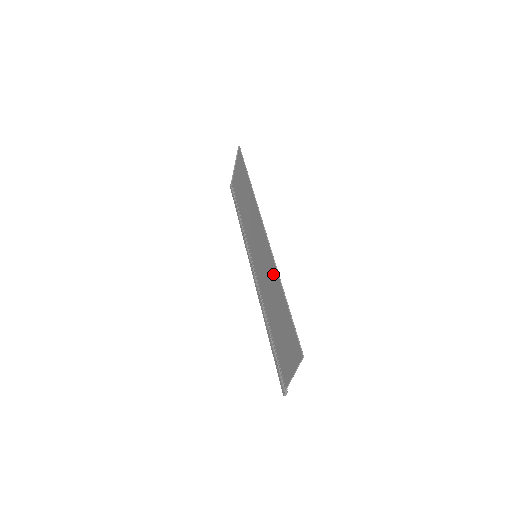
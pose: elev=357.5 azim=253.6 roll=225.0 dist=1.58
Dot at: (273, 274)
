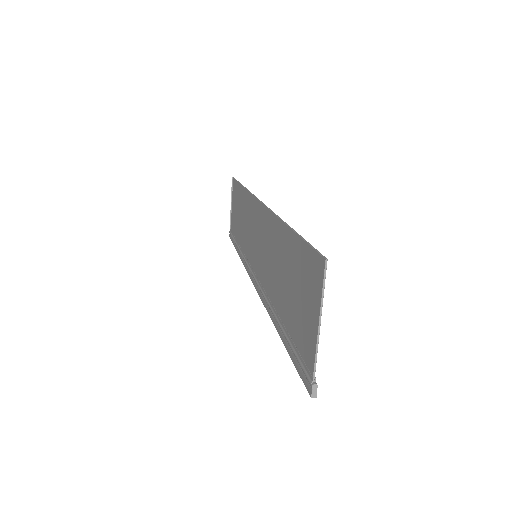
Dot at: (273, 230)
